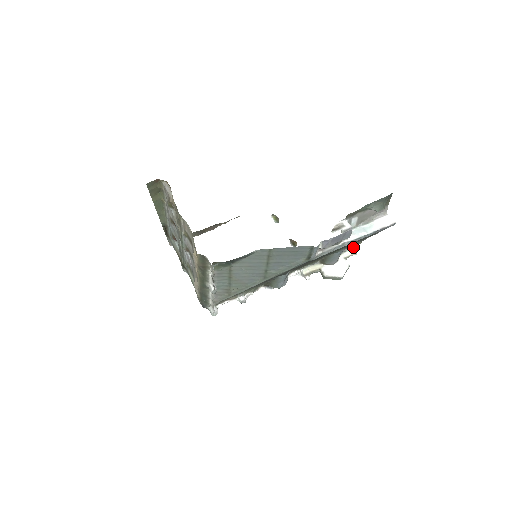
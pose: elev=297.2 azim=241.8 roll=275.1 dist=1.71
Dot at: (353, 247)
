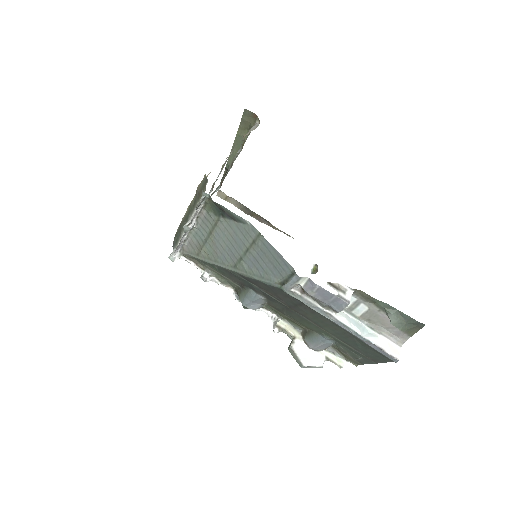
Dot at: (346, 360)
